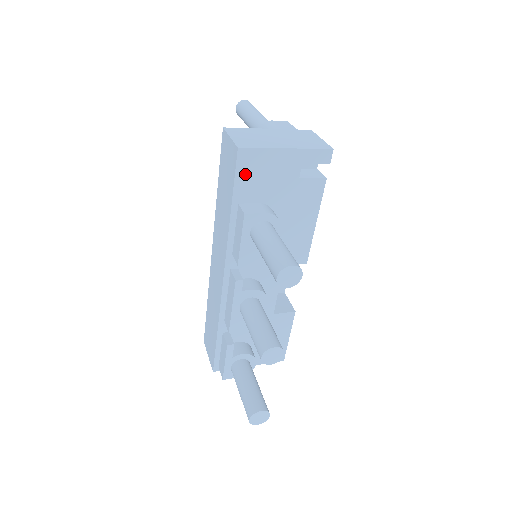
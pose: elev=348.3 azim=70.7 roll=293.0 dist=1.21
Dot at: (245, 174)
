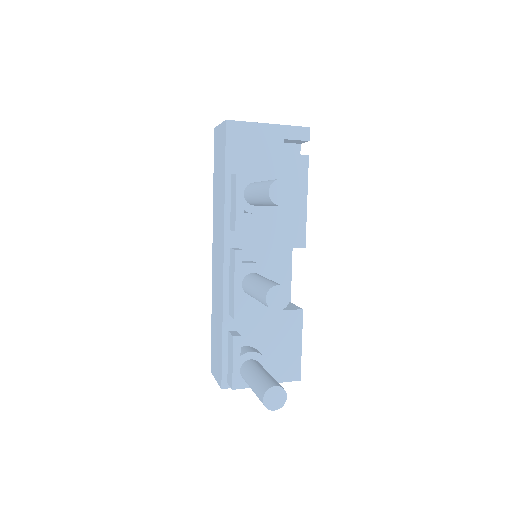
Dot at: (234, 145)
